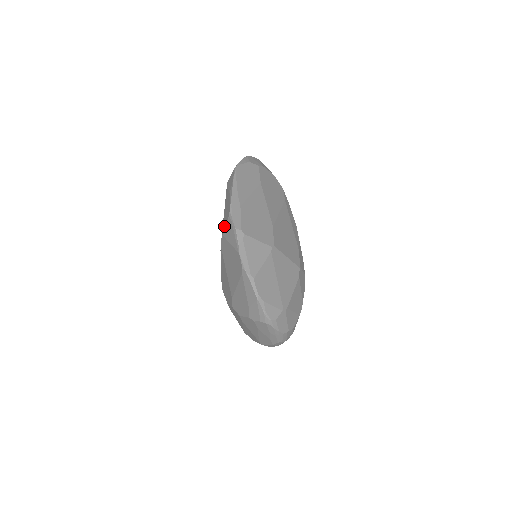
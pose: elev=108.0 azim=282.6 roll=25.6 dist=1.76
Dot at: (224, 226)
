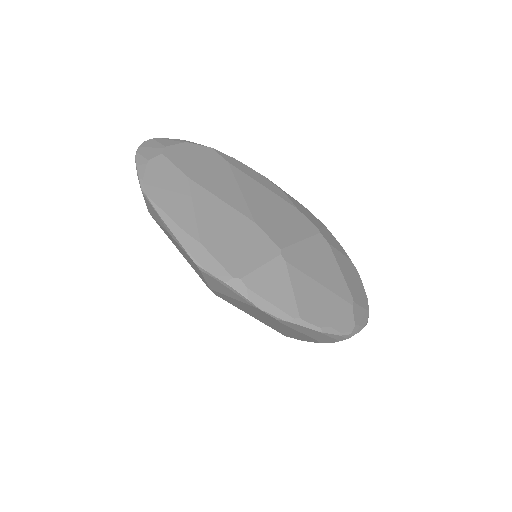
Dot at: occluded
